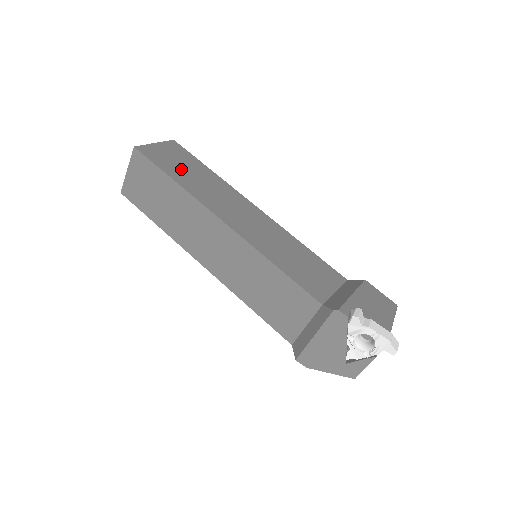
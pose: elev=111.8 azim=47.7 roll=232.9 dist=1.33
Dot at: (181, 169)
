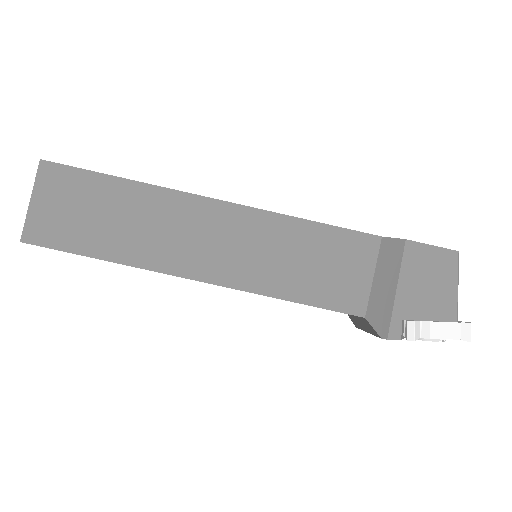
Dot at: (94, 225)
